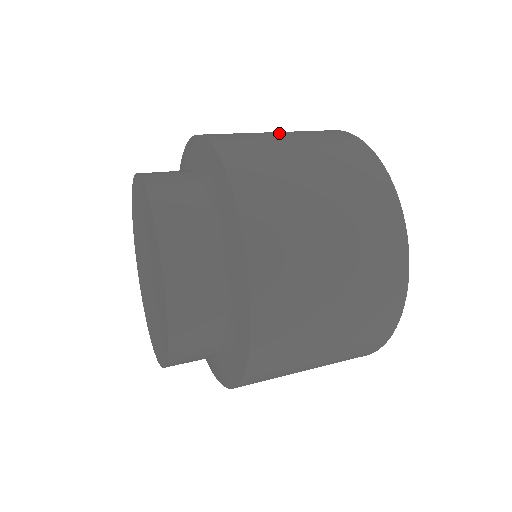
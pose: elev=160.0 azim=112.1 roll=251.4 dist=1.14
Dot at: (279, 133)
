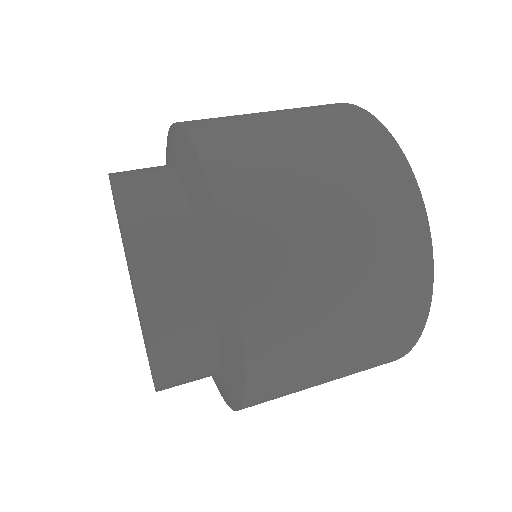
Dot at: (339, 247)
